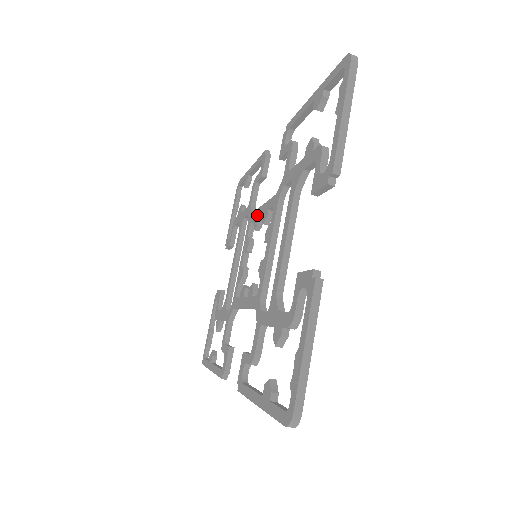
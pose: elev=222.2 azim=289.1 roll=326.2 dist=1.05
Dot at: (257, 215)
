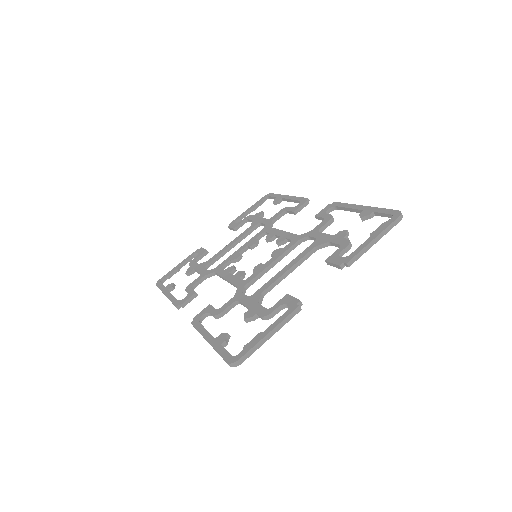
Dot at: (274, 233)
